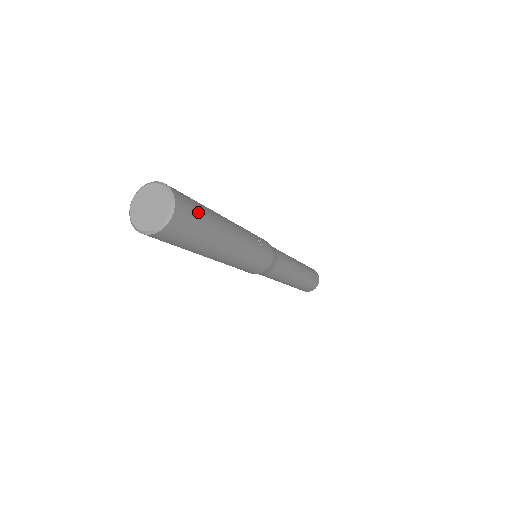
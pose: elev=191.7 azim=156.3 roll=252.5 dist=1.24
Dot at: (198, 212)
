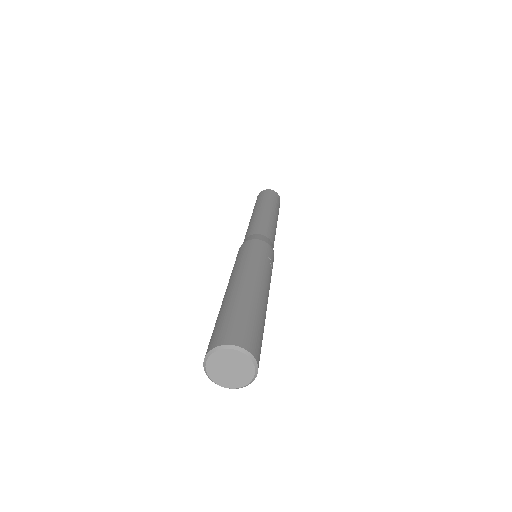
Dot at: (260, 335)
